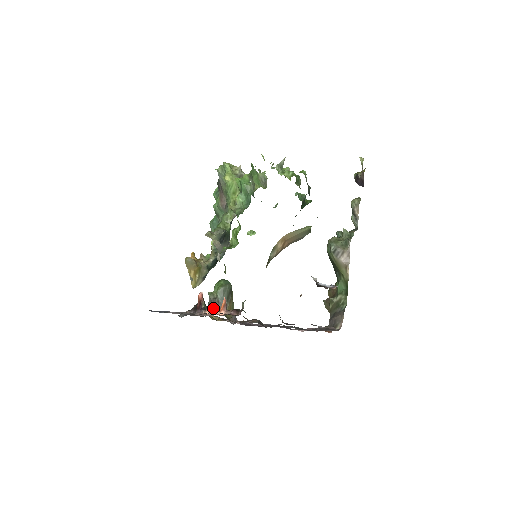
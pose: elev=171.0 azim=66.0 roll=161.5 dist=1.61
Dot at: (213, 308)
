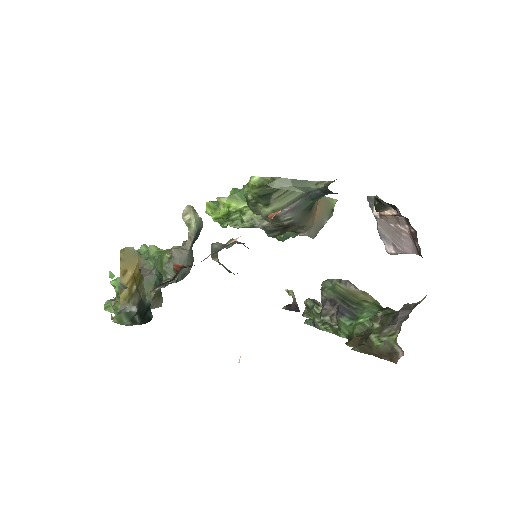
Dot at: occluded
